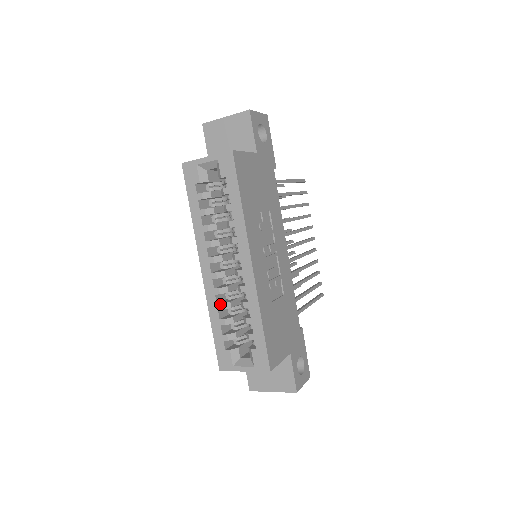
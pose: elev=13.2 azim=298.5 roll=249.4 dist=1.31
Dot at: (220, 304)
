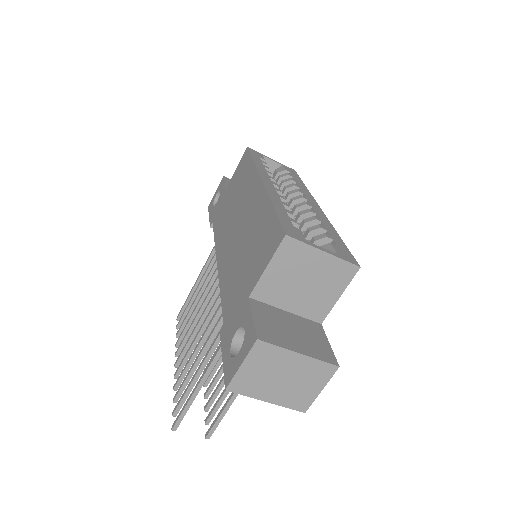
Dot at: (286, 203)
